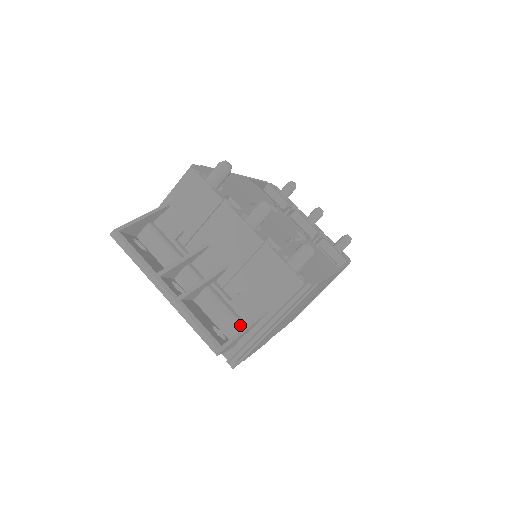
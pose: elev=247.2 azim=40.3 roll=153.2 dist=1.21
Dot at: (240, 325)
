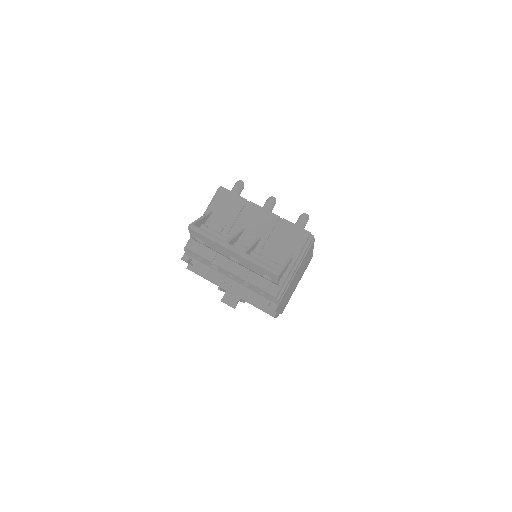
Dot at: (280, 267)
